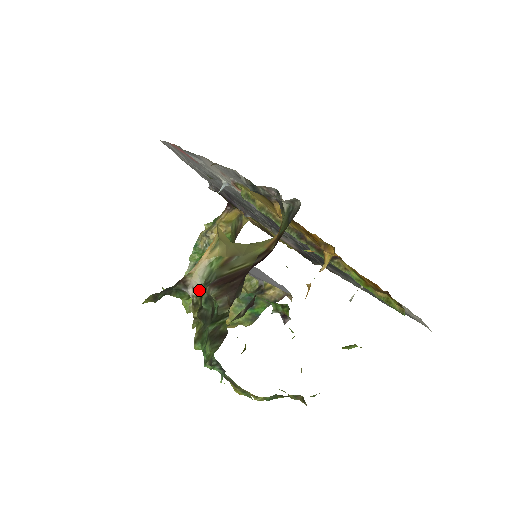
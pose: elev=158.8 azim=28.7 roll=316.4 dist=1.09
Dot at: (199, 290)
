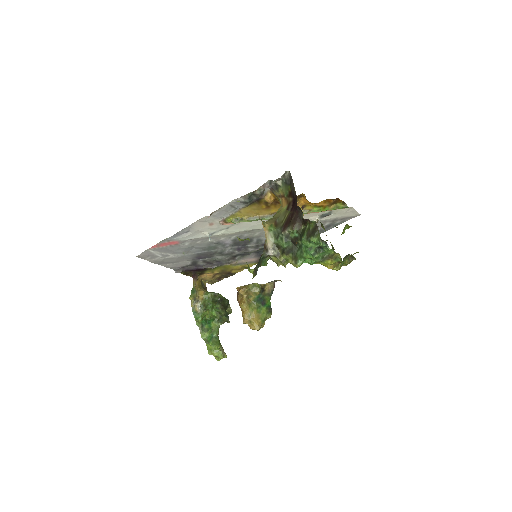
Dot at: (274, 246)
